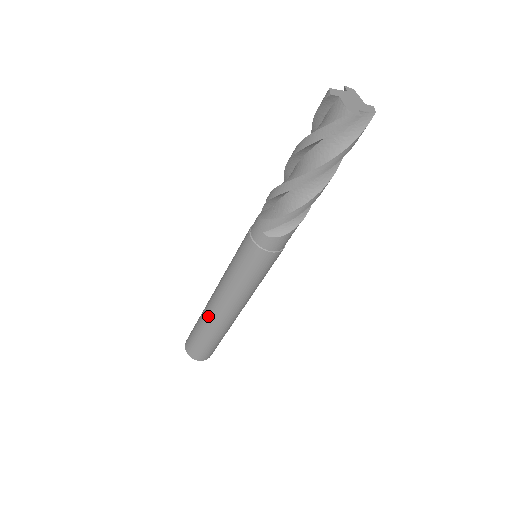
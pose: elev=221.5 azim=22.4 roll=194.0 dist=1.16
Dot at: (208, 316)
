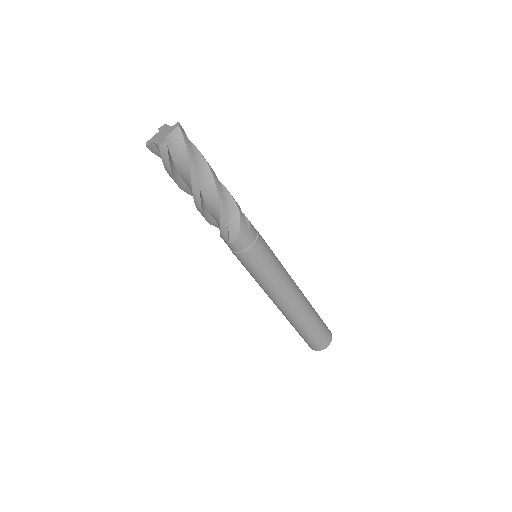
Dot at: (285, 316)
